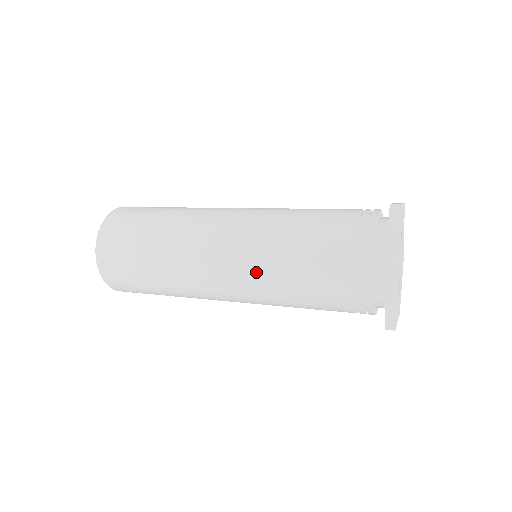
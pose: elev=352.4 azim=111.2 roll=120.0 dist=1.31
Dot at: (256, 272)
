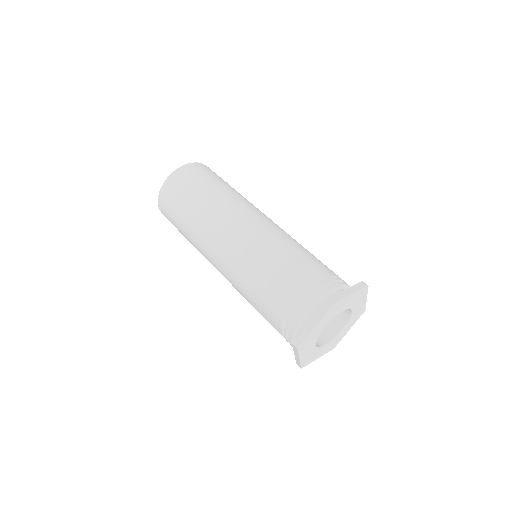
Dot at: occluded
